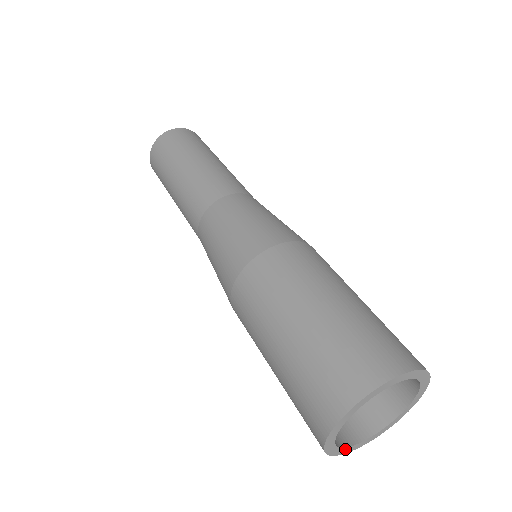
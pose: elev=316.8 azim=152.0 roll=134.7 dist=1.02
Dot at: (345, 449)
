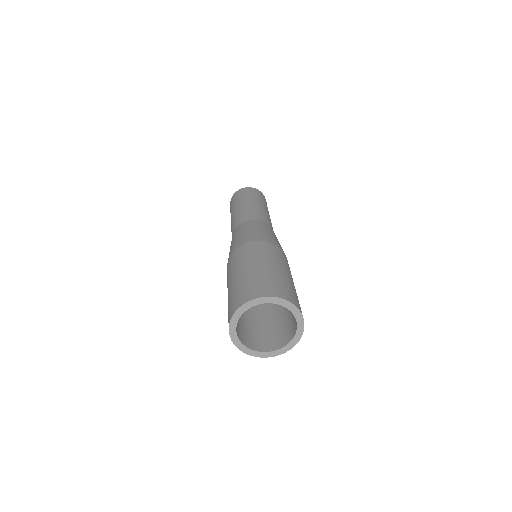
Dot at: (237, 339)
